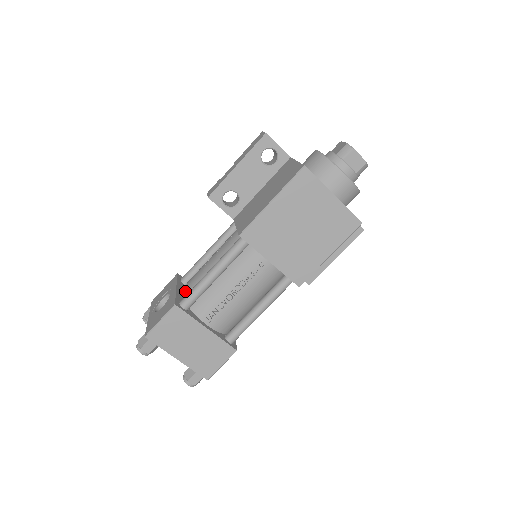
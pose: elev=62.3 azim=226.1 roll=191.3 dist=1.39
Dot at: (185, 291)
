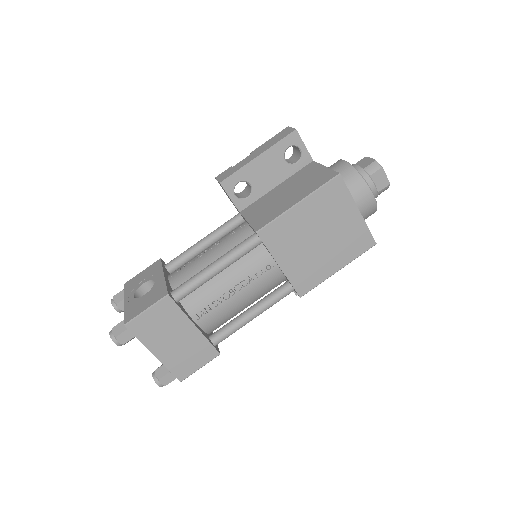
Dot at: (175, 280)
